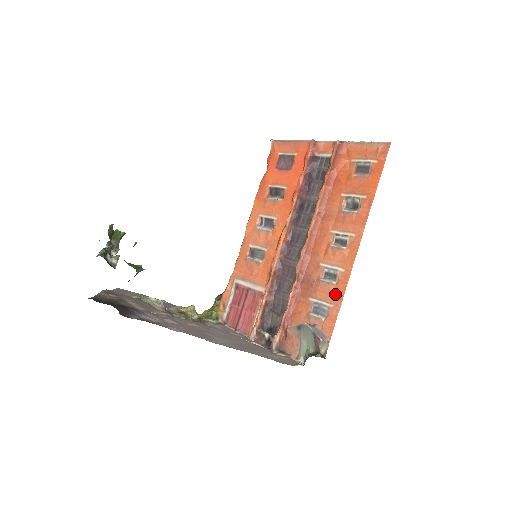
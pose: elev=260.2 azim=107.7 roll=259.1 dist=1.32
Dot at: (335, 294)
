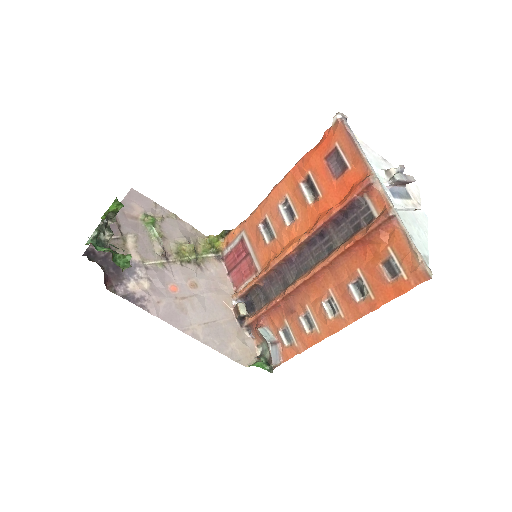
Dot at: (303, 340)
